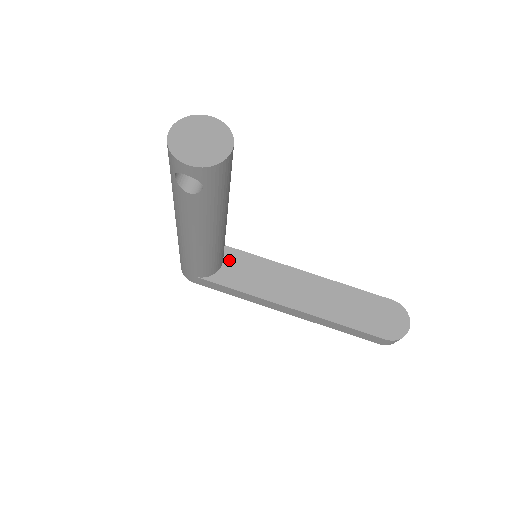
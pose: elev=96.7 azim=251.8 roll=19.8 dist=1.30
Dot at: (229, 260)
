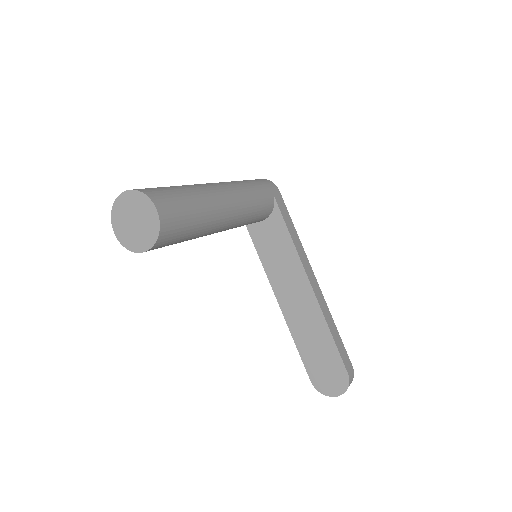
Dot at: (271, 222)
